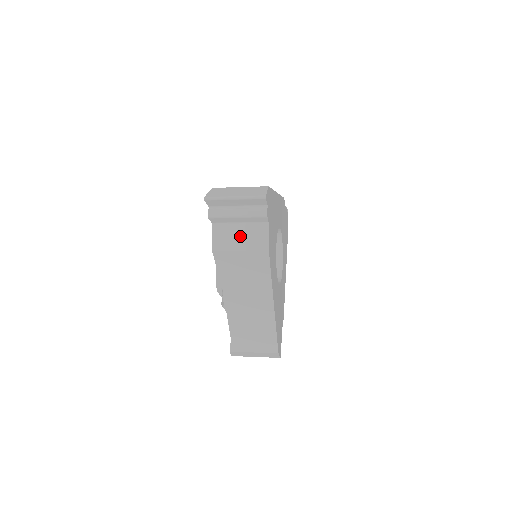
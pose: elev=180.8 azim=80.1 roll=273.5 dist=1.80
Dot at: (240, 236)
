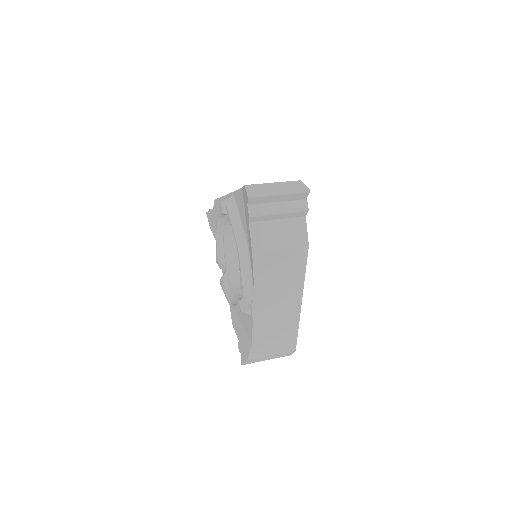
Dot at: (279, 233)
